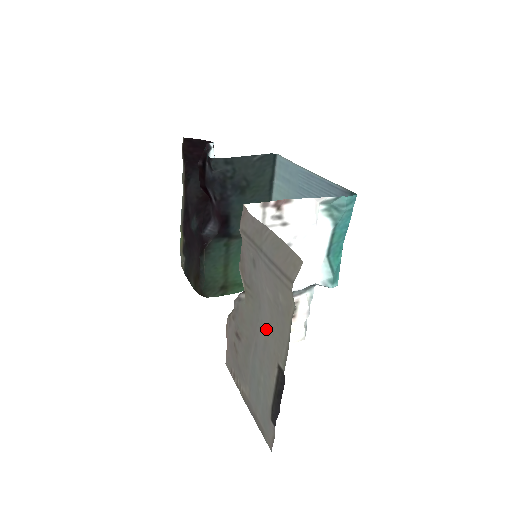
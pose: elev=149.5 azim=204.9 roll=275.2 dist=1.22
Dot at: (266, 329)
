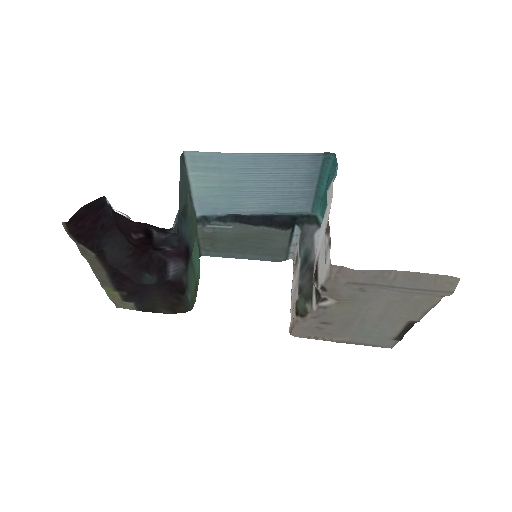
Dot at: (380, 311)
